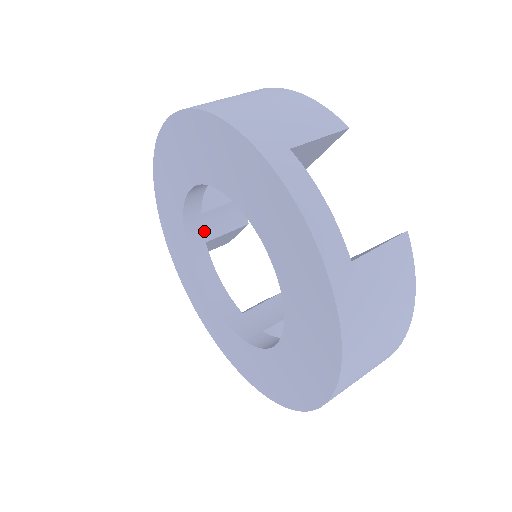
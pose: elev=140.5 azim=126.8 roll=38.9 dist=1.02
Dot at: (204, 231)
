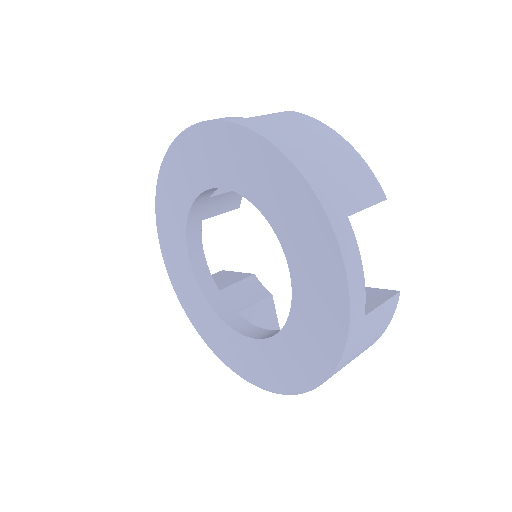
Dot at: (204, 211)
